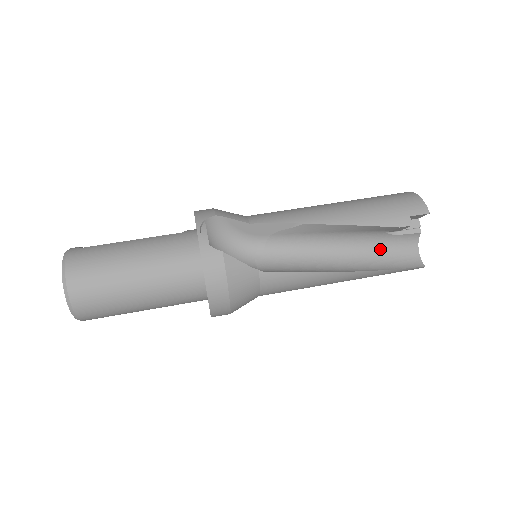
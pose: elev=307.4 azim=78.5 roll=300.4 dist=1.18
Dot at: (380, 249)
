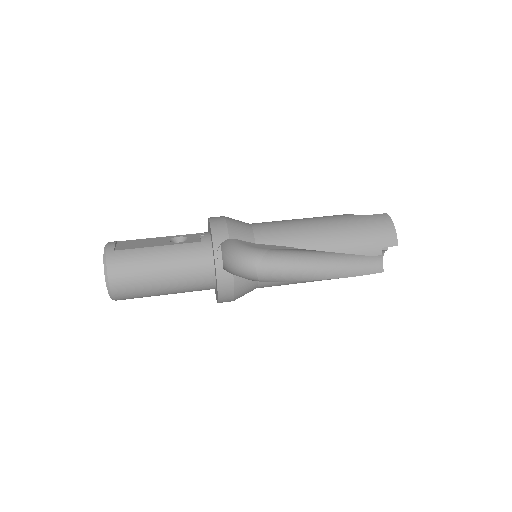
Dot at: (354, 258)
